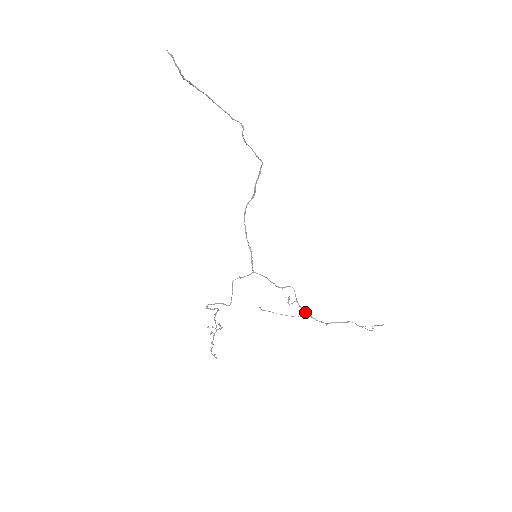
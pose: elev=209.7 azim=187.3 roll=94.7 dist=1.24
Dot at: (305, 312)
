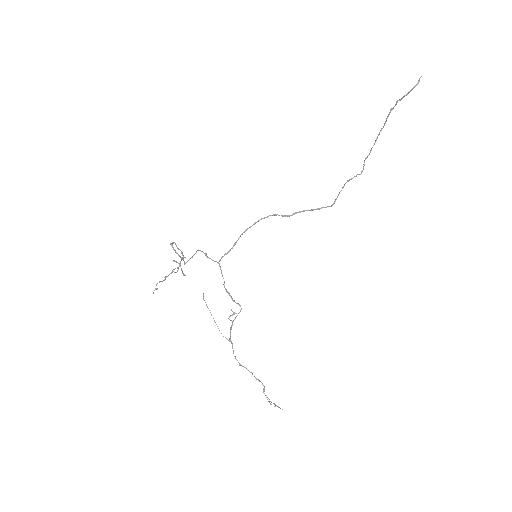
Dot at: occluded
